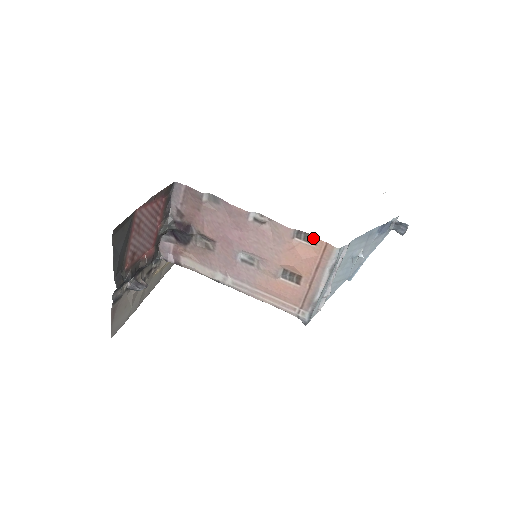
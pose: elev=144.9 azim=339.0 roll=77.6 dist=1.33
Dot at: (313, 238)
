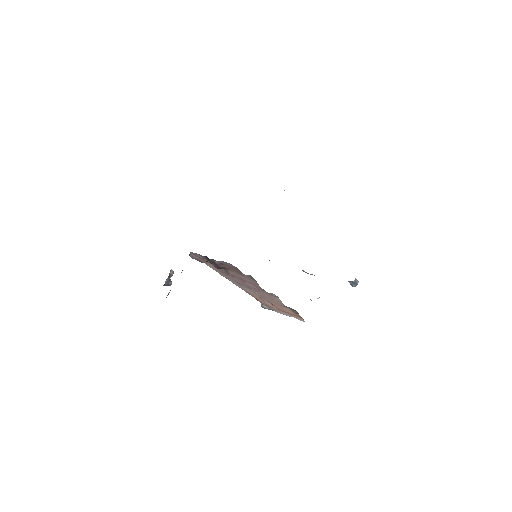
Dot at: (297, 313)
